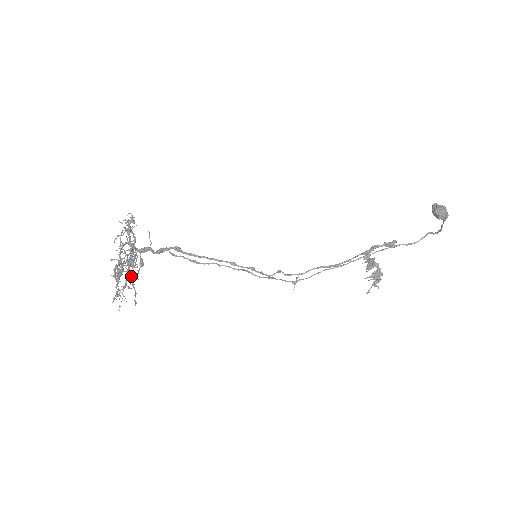
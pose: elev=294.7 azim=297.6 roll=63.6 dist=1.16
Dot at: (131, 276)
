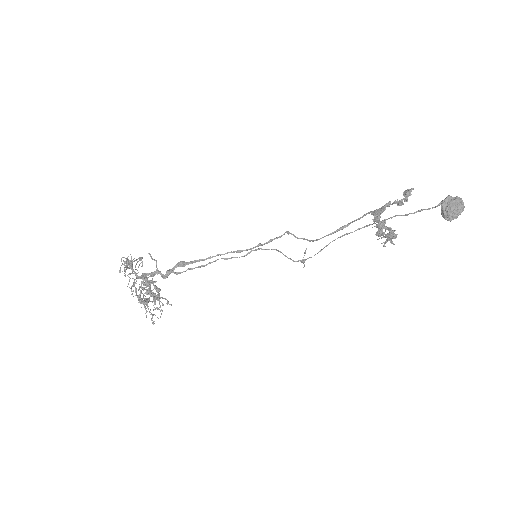
Dot at: (155, 295)
